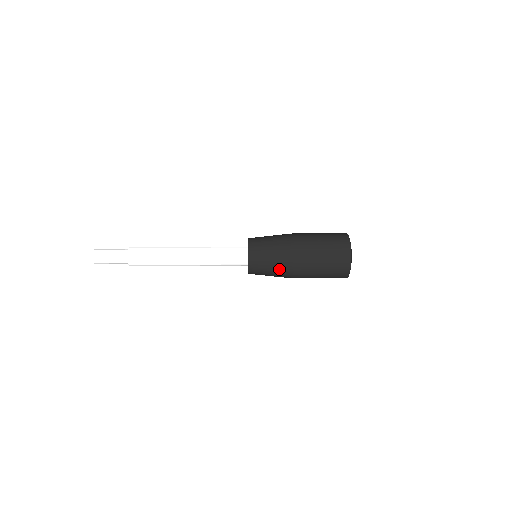
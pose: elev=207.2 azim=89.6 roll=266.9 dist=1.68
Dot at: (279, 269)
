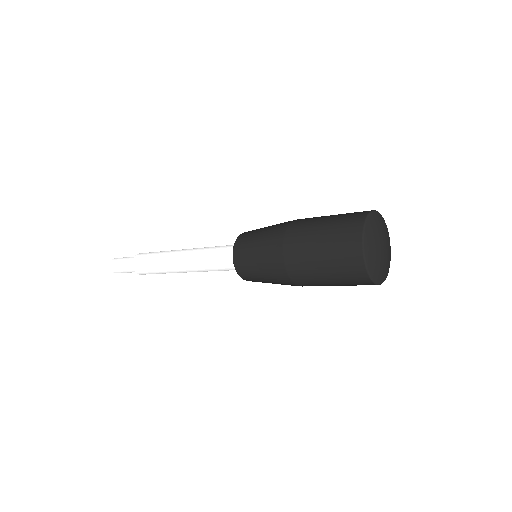
Dot at: (271, 276)
